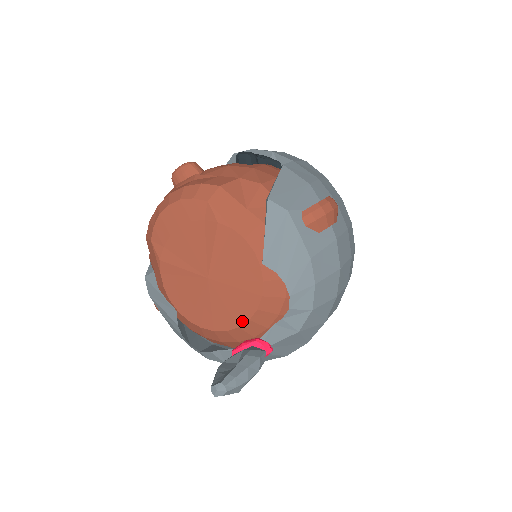
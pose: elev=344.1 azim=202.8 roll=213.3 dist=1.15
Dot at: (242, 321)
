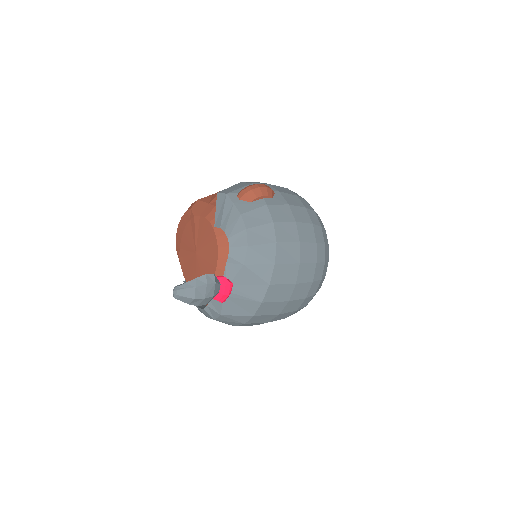
Dot at: (214, 271)
